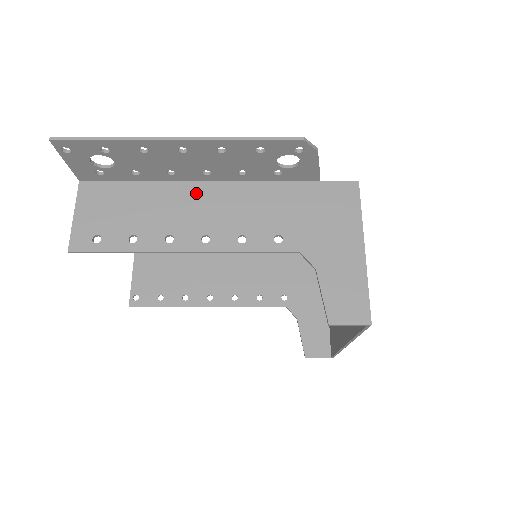
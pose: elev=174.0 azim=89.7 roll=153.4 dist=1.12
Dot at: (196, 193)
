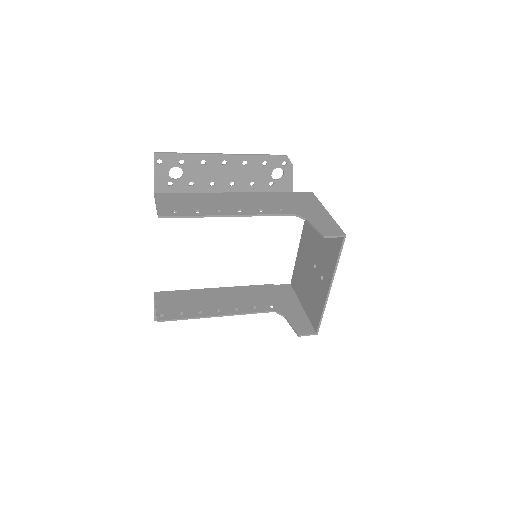
Dot at: (227, 196)
